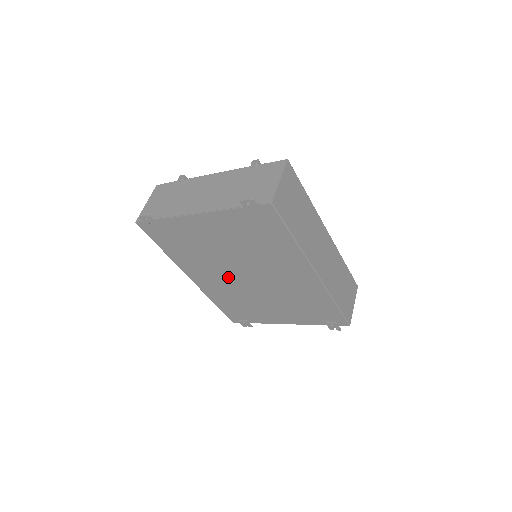
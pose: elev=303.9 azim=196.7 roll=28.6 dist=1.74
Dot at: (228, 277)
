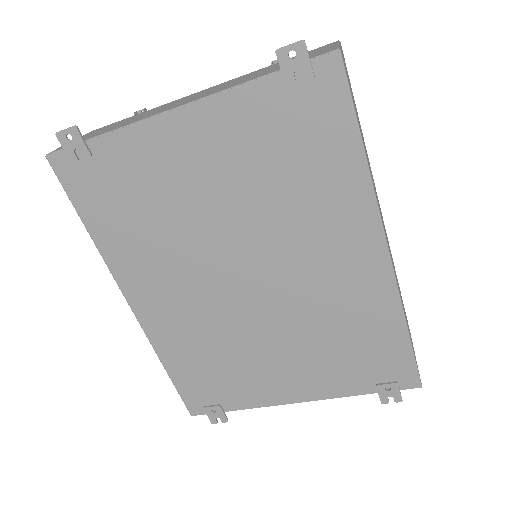
Dot at: (206, 287)
